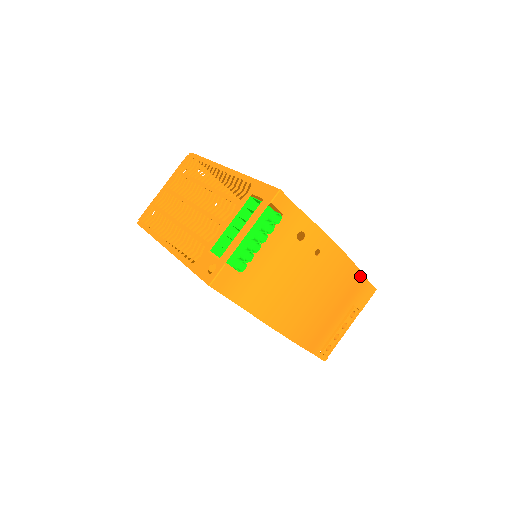
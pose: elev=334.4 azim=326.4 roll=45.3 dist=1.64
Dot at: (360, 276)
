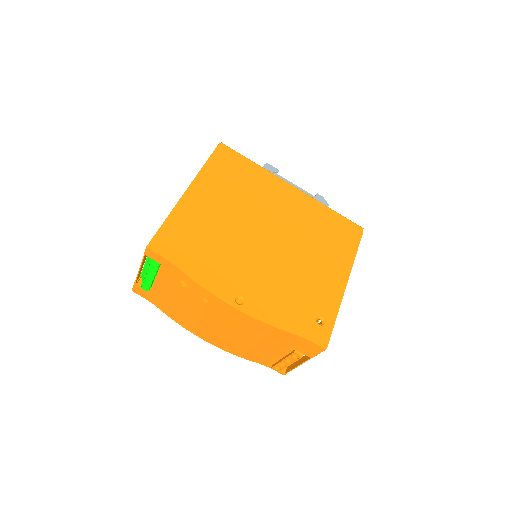
Dot at: (283, 332)
